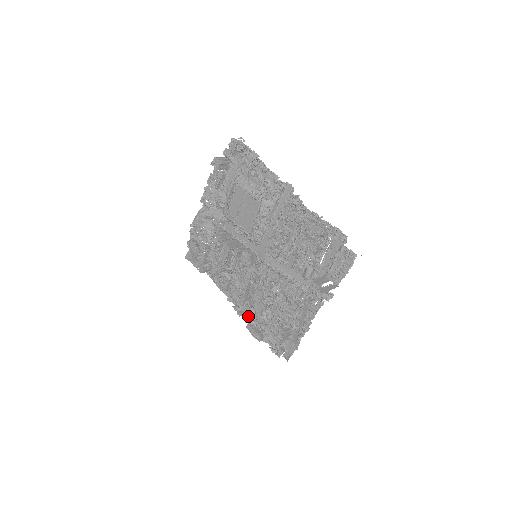
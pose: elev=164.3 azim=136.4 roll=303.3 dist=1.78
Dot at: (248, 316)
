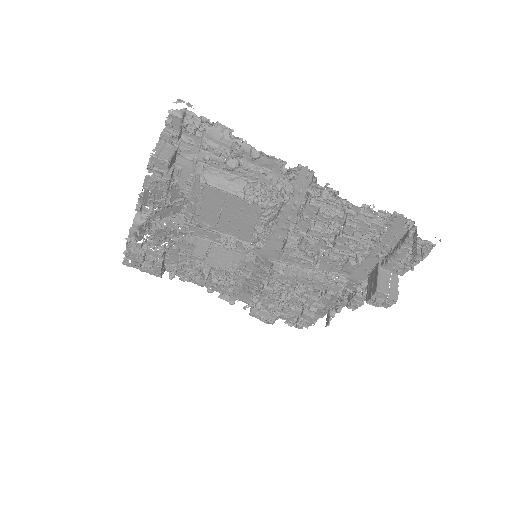
Dot at: (244, 300)
